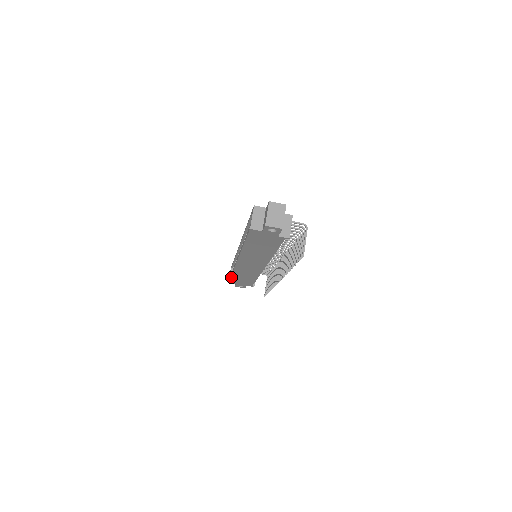
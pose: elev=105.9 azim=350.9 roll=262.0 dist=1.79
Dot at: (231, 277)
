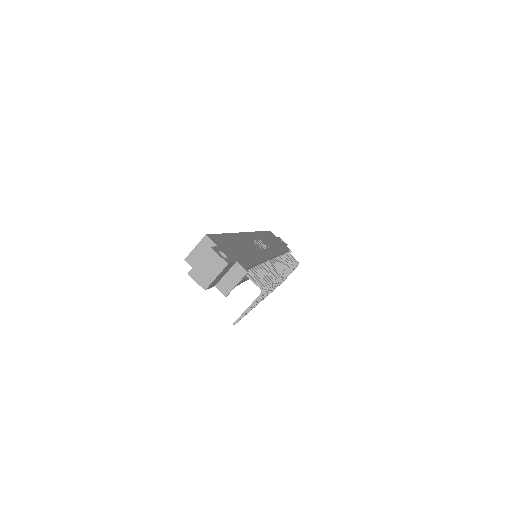
Dot at: occluded
